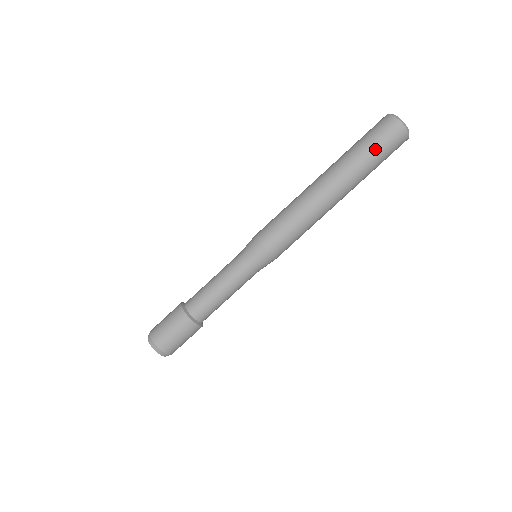
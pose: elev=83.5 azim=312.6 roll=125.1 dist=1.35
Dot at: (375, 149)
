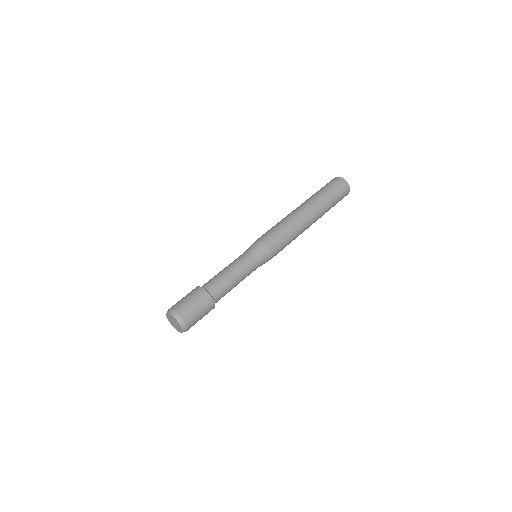
Dot at: (331, 191)
